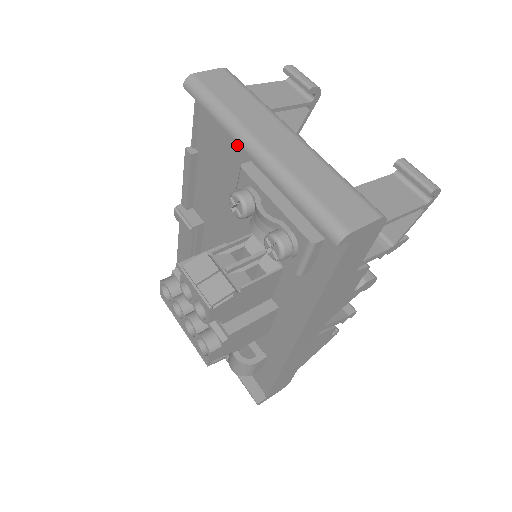
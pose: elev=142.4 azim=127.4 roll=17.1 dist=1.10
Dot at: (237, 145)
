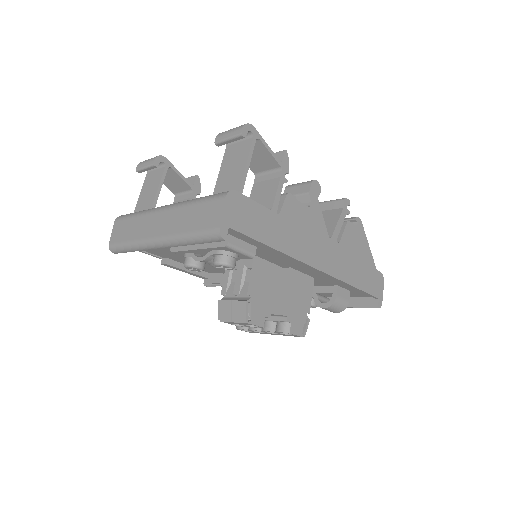
Dot at: occluded
